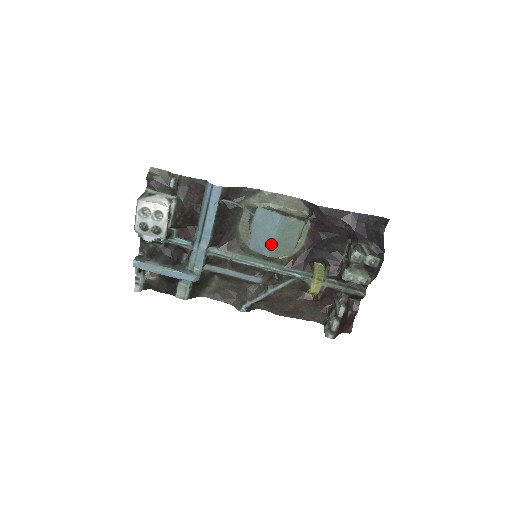
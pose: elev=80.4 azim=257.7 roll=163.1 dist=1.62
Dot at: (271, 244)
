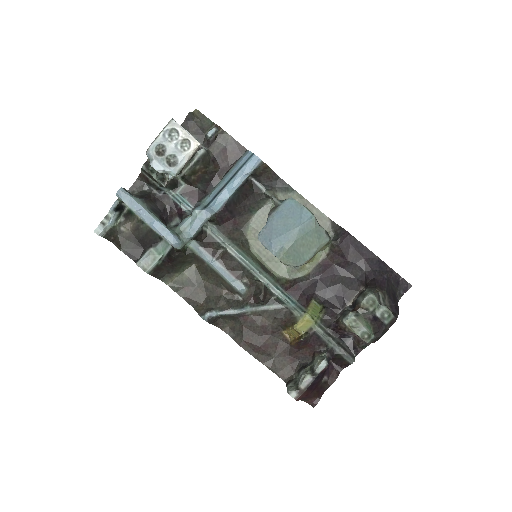
Dot at: (285, 241)
